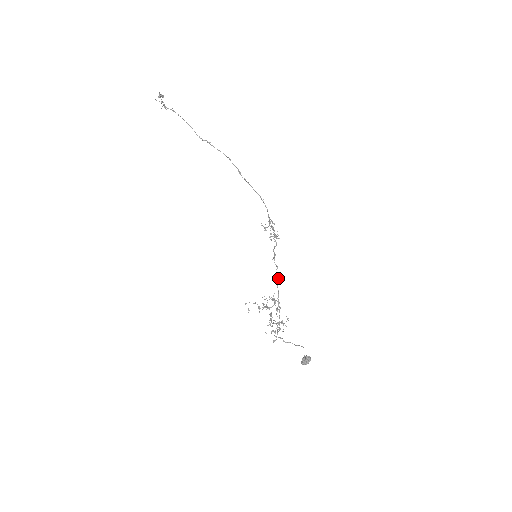
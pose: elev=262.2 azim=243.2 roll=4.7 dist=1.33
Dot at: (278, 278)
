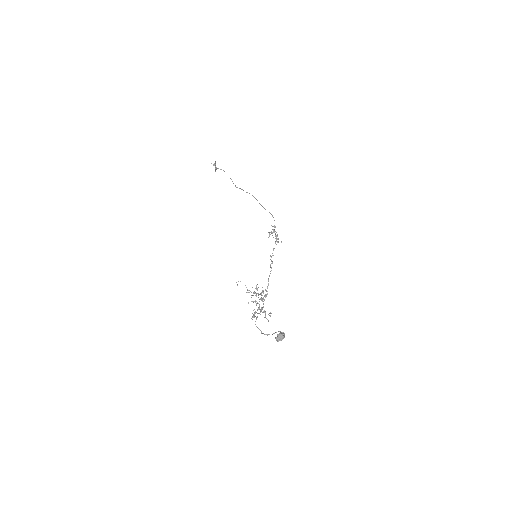
Dot at: occluded
